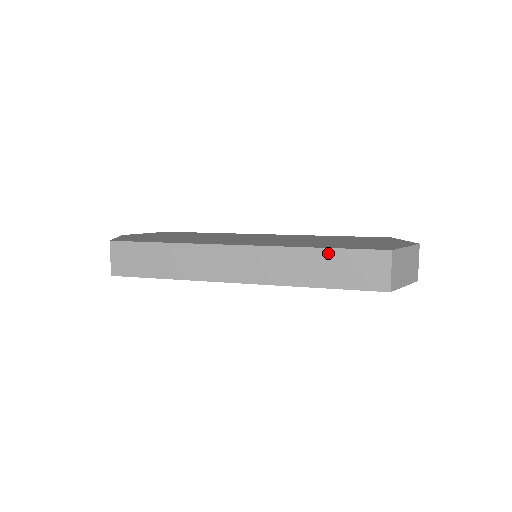
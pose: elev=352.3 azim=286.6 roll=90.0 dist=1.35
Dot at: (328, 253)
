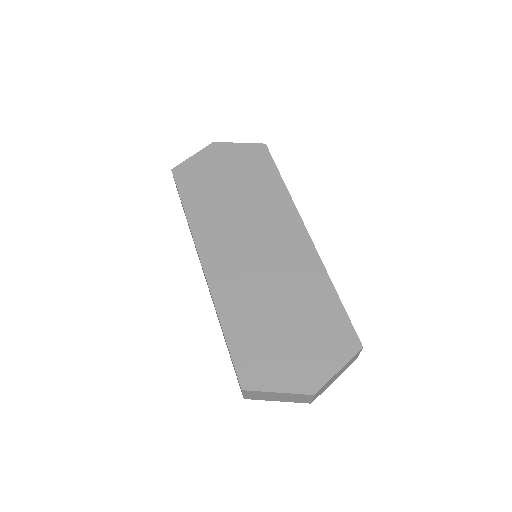
Dot at: (225, 338)
